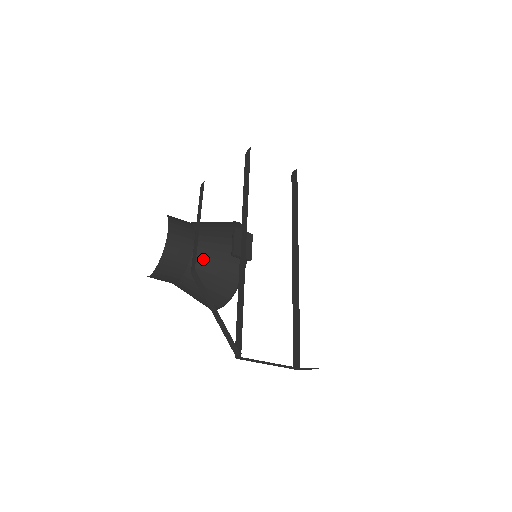
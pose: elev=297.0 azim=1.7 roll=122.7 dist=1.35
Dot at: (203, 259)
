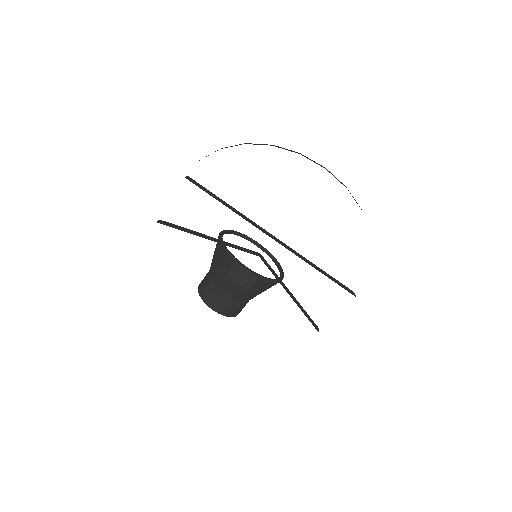
Dot at: (242, 296)
